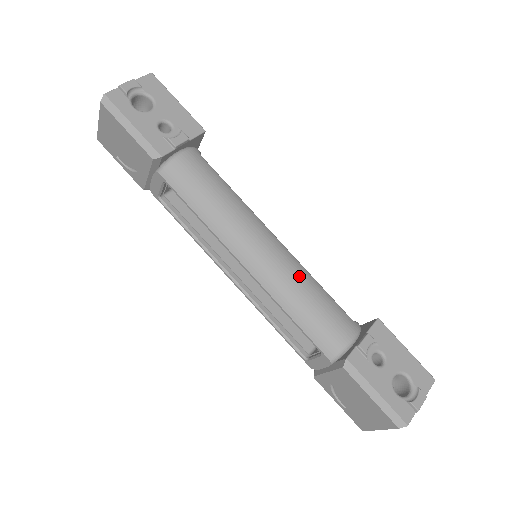
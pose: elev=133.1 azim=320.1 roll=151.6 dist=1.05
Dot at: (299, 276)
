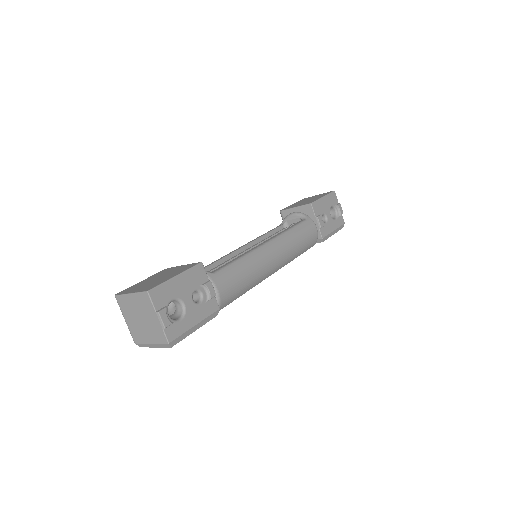
Dot at: (290, 242)
